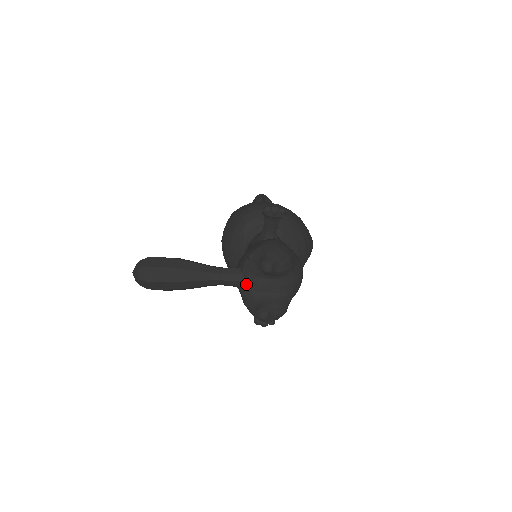
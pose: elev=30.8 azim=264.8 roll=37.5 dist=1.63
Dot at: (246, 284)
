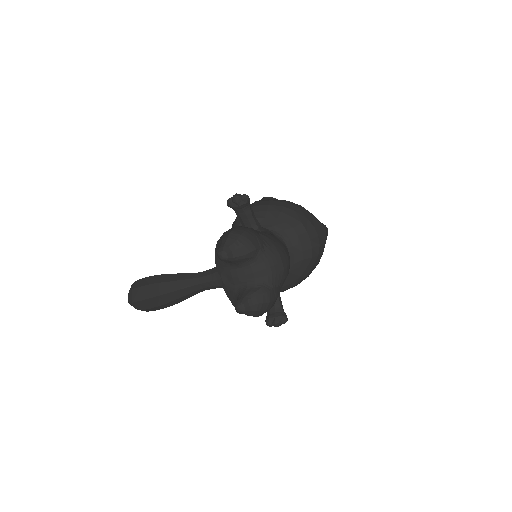
Dot at: (223, 281)
